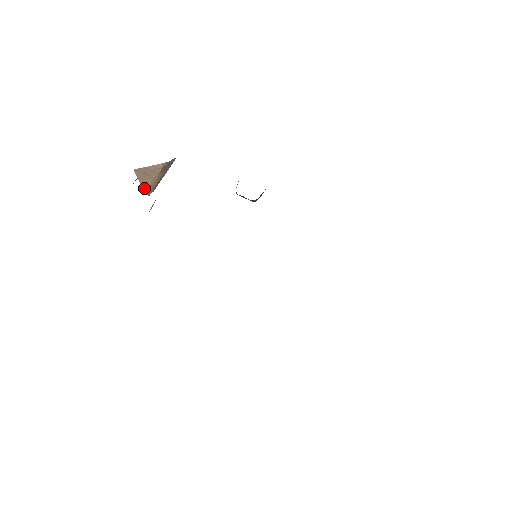
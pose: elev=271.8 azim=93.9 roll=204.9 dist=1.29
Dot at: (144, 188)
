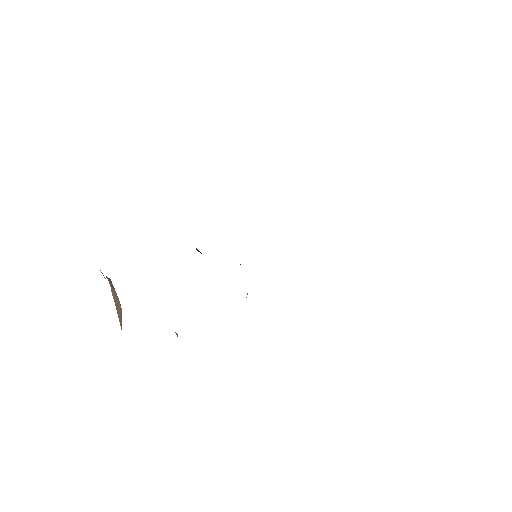
Dot at: (121, 310)
